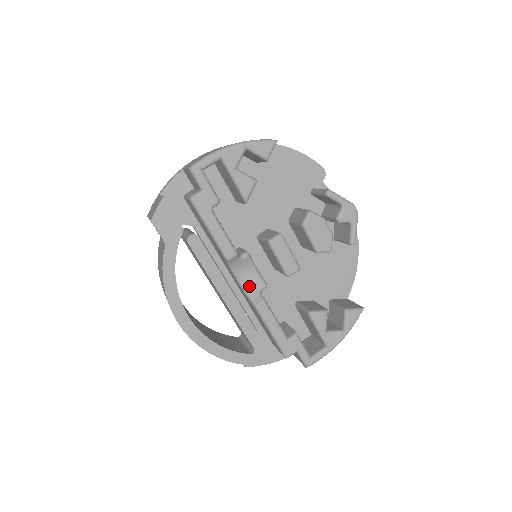
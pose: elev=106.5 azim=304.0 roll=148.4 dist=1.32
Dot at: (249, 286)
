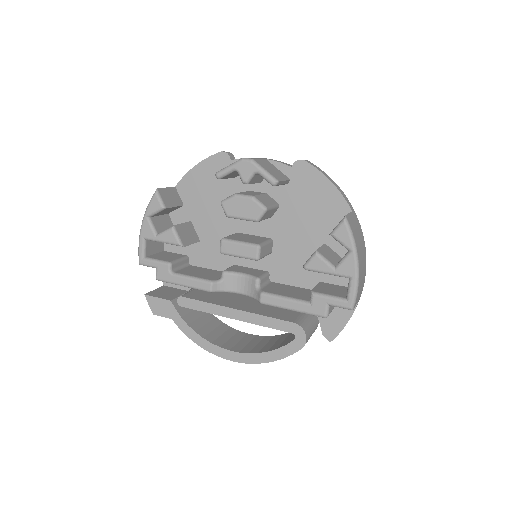
Dot at: (249, 291)
